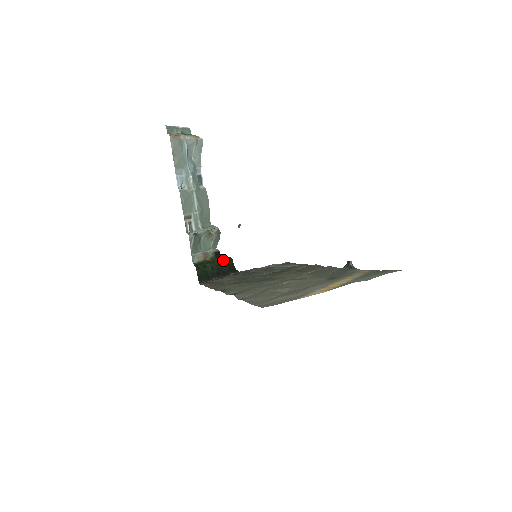
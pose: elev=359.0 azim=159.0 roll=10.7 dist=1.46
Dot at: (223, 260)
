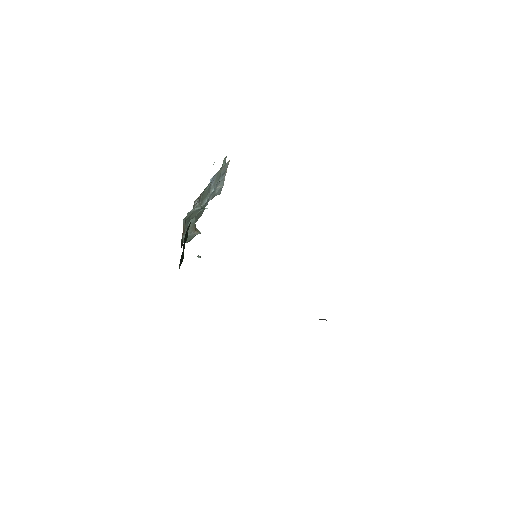
Dot at: (183, 253)
